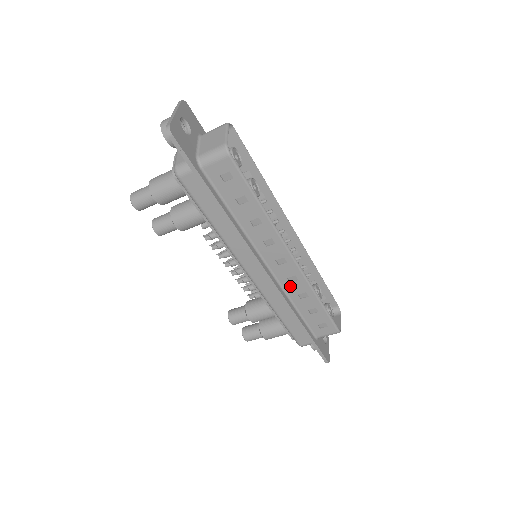
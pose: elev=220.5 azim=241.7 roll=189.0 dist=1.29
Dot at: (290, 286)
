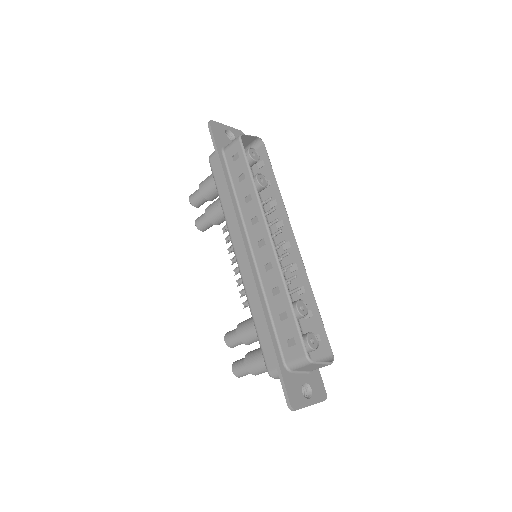
Dot at: (266, 277)
